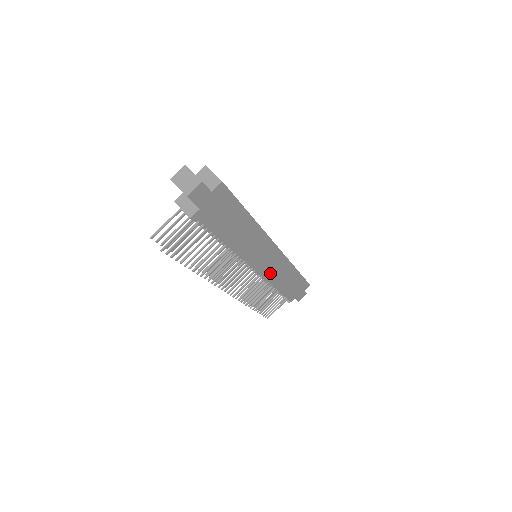
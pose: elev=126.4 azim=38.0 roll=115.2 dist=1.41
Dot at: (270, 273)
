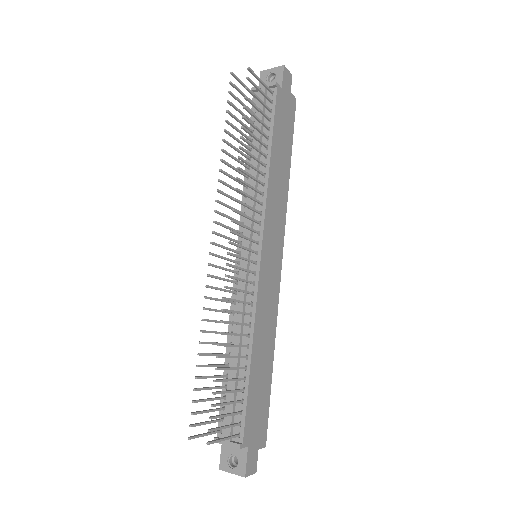
Dot at: (262, 296)
